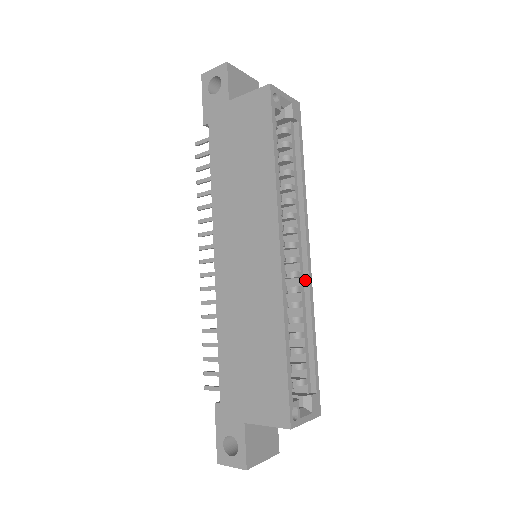
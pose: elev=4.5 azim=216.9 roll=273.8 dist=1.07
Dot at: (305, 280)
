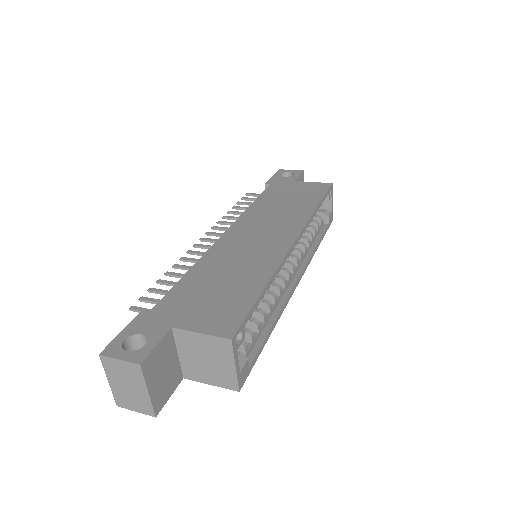
Dot at: (286, 293)
